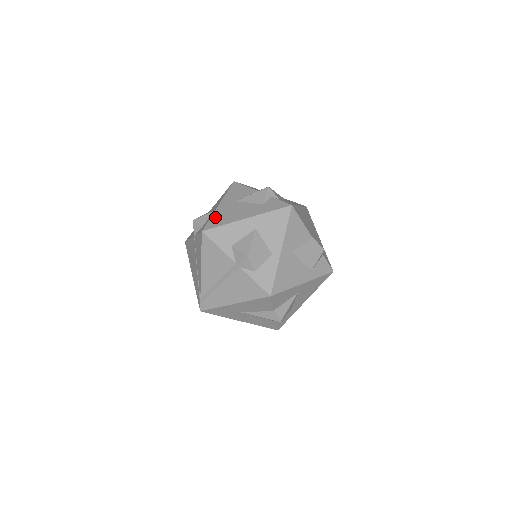
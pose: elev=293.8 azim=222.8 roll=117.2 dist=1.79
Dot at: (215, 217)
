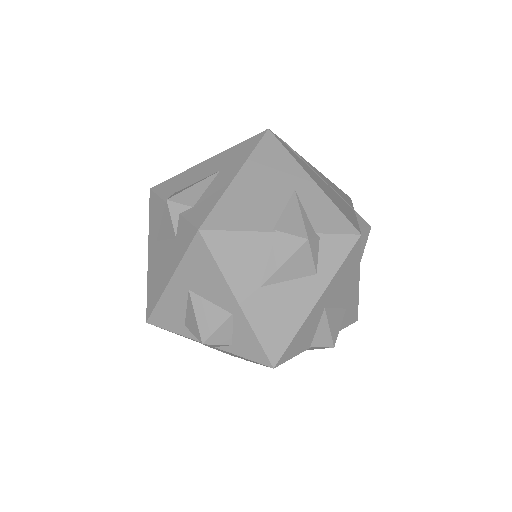
Dot at: (149, 287)
